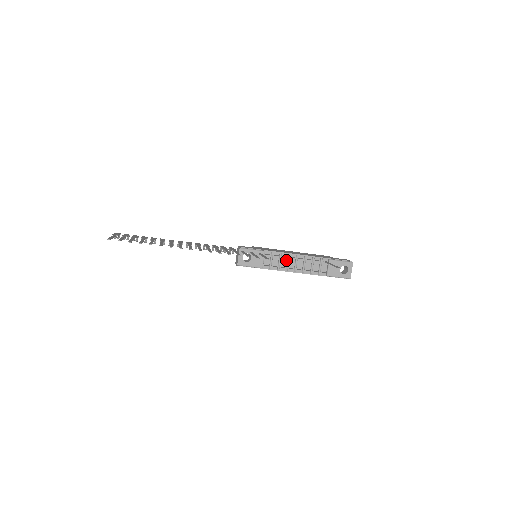
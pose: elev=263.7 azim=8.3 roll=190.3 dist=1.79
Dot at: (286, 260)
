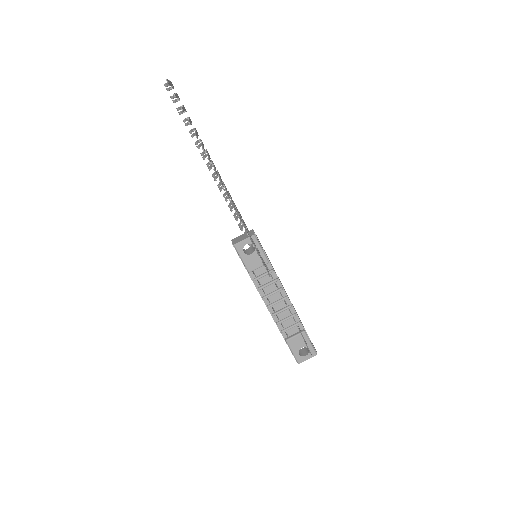
Dot at: (274, 289)
